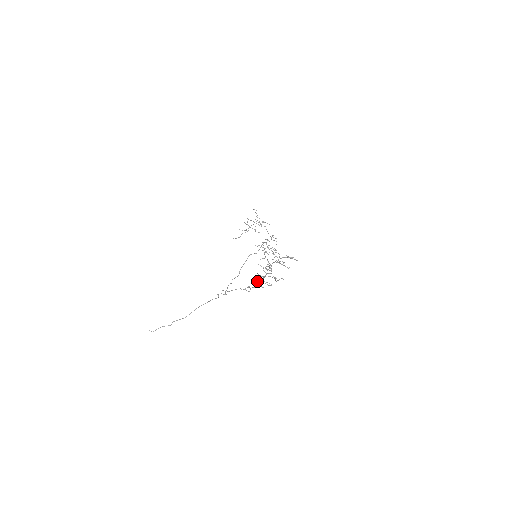
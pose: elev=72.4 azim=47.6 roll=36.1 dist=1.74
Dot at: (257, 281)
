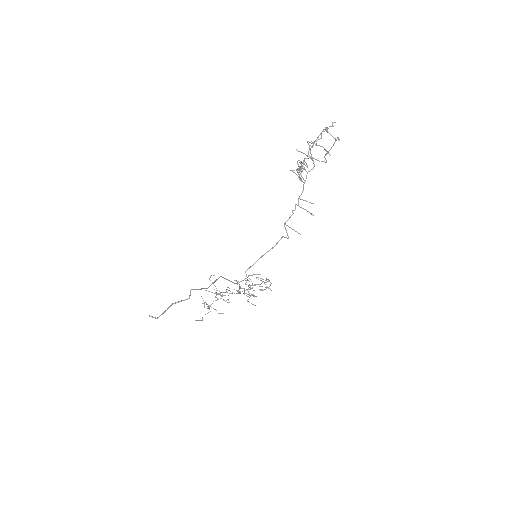
Dot at: (291, 215)
